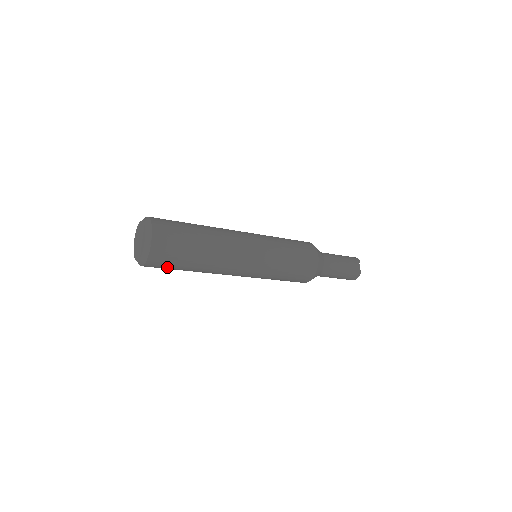
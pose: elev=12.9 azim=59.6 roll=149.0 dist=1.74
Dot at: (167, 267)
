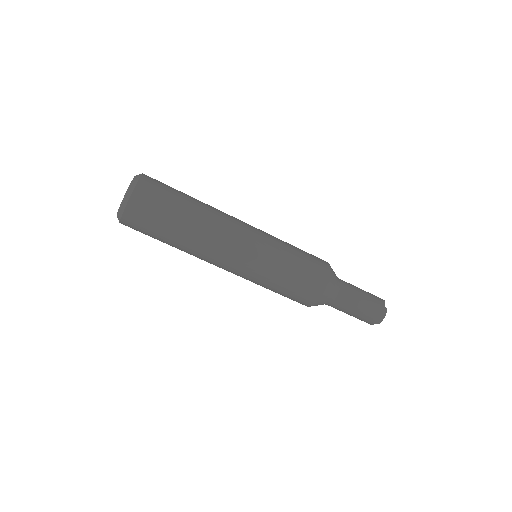
Dot at: (150, 222)
